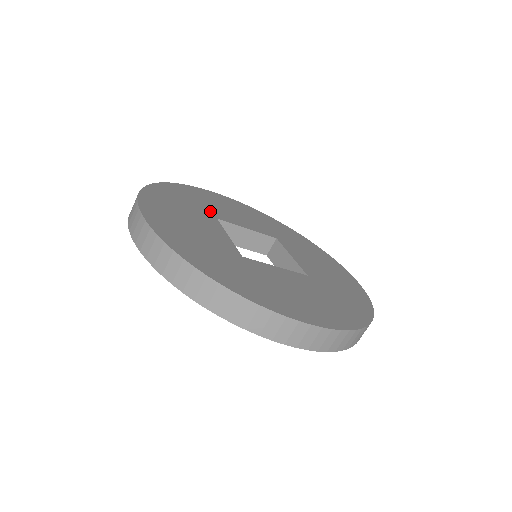
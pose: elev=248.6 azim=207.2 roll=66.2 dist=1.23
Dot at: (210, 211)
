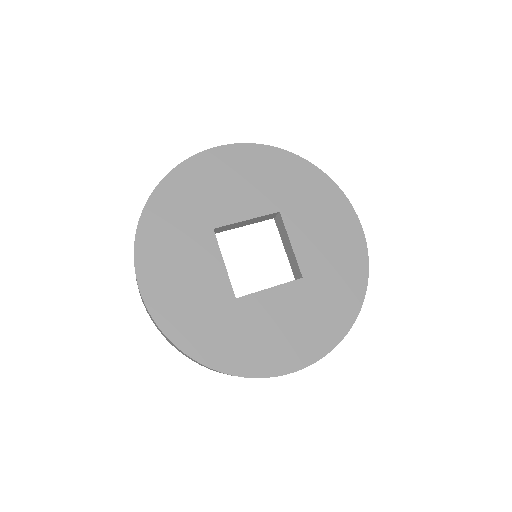
Dot at: (206, 217)
